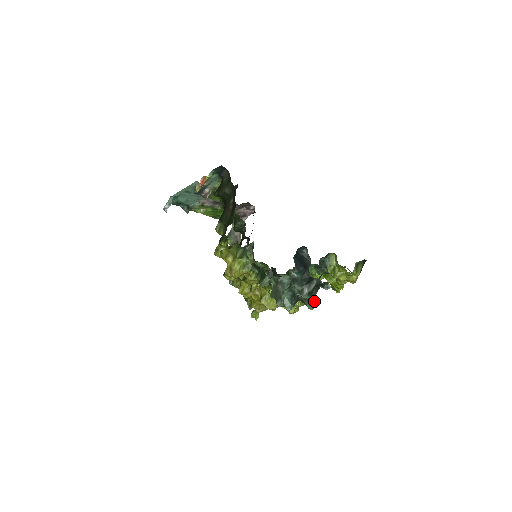
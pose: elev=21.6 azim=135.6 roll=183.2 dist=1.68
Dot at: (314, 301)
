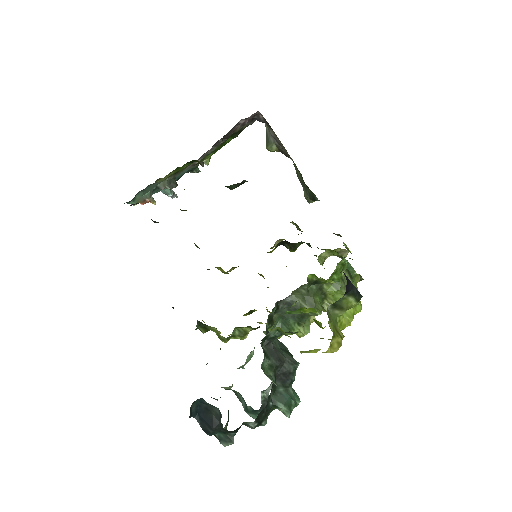
Dot at: (284, 409)
